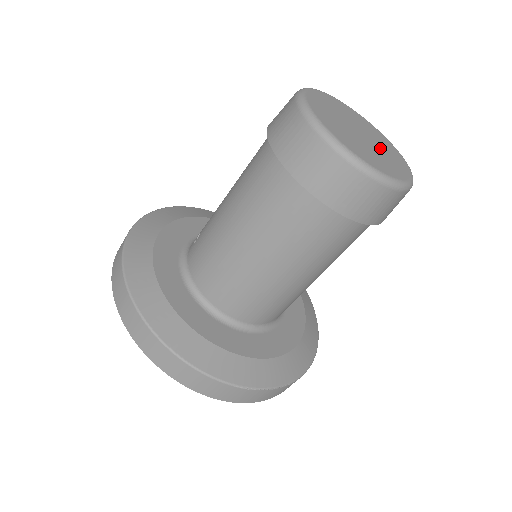
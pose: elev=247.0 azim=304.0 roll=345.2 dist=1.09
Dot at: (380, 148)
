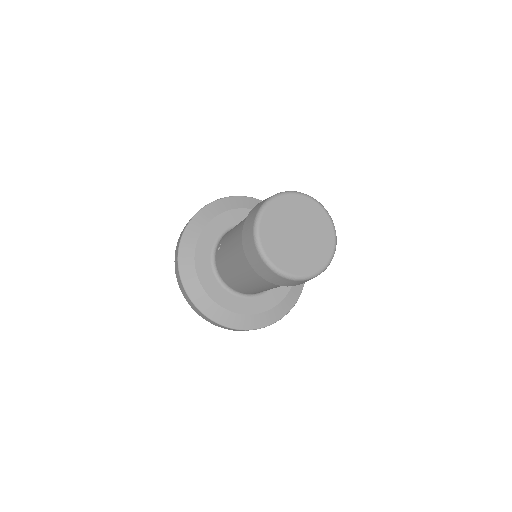
Dot at: (312, 239)
